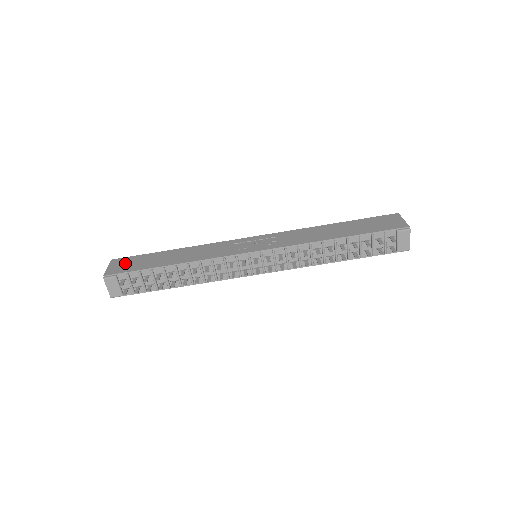
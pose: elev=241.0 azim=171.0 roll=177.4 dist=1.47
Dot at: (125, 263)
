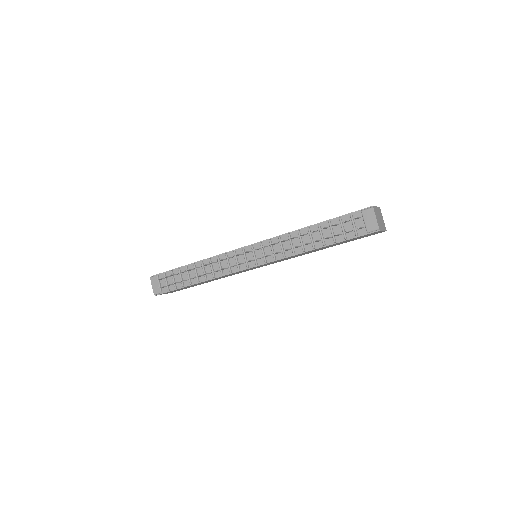
Dot at: occluded
